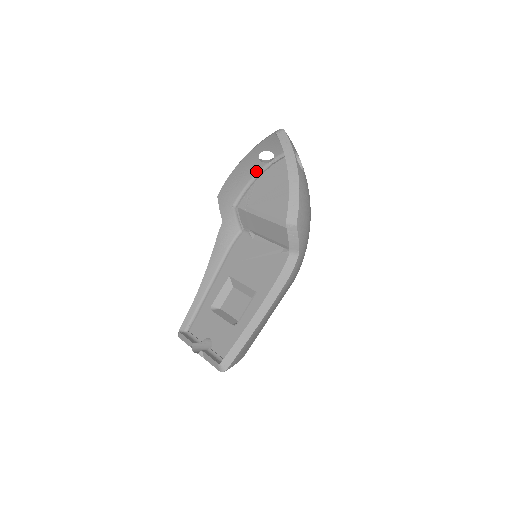
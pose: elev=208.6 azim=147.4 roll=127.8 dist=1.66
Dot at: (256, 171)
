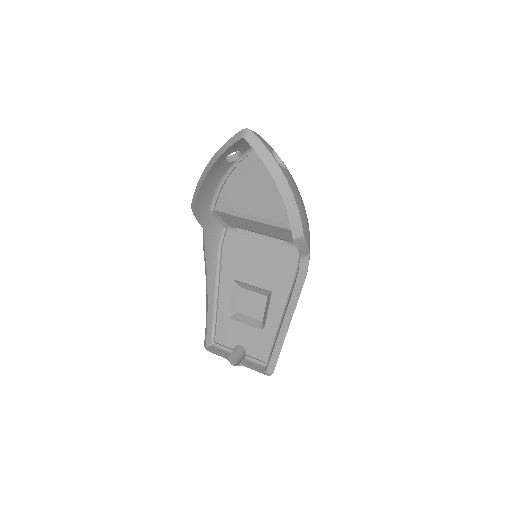
Dot at: (224, 171)
